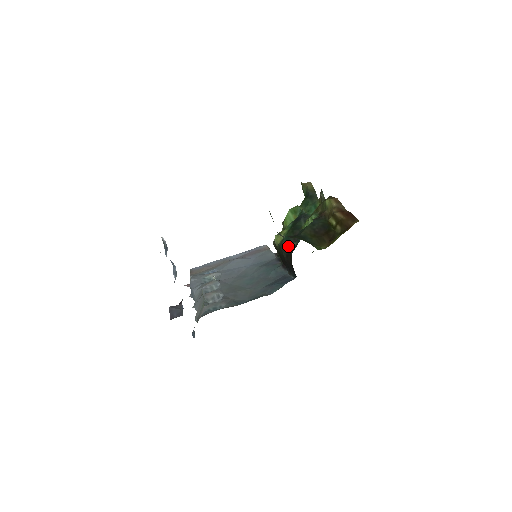
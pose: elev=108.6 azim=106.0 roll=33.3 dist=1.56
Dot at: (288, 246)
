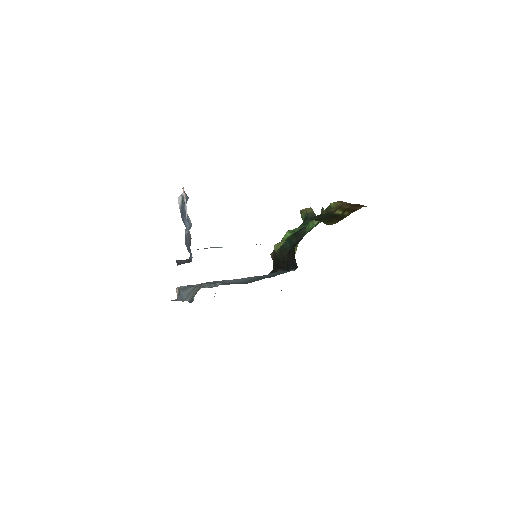
Dot at: (290, 245)
